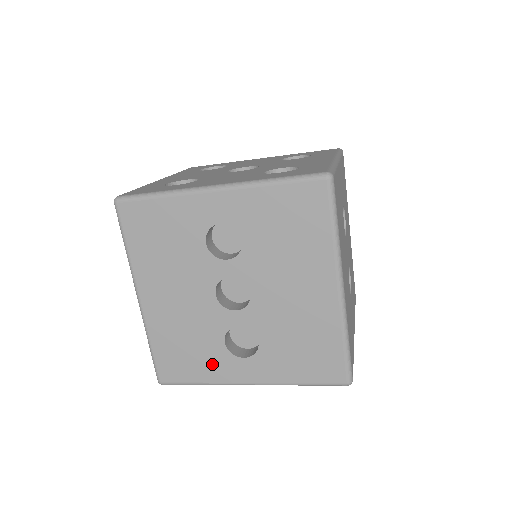
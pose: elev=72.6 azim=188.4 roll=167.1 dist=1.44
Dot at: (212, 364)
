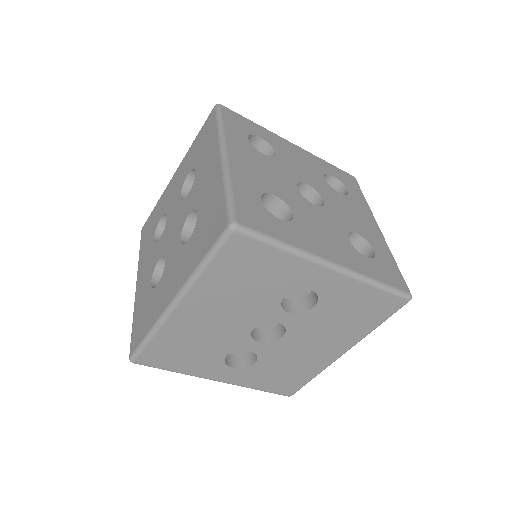
Dot at: (200, 364)
